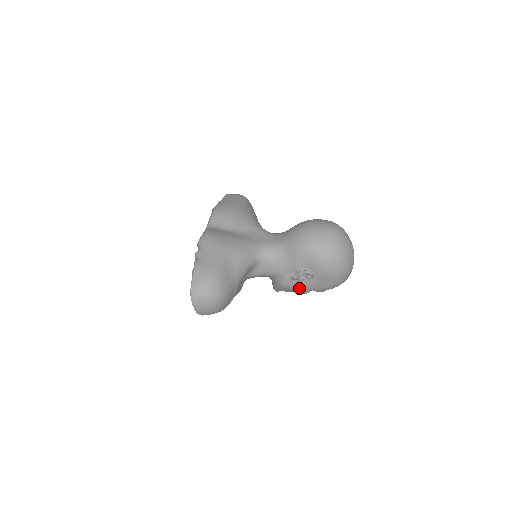
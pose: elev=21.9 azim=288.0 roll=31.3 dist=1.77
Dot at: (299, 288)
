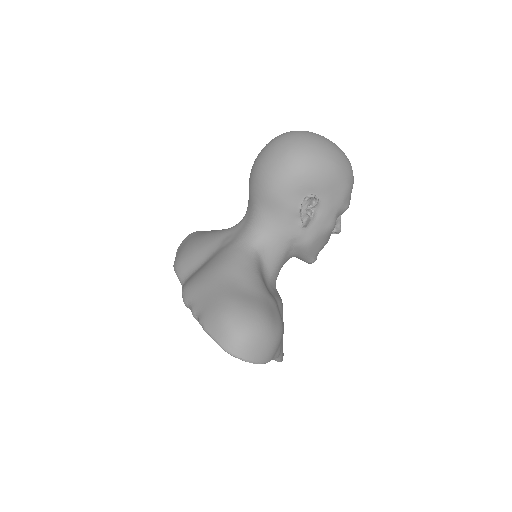
Dot at: (323, 228)
